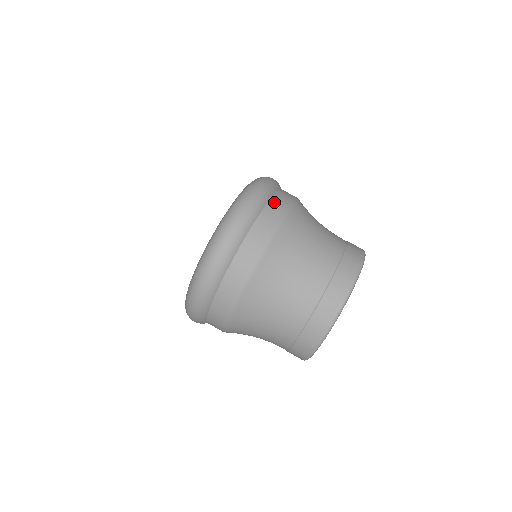
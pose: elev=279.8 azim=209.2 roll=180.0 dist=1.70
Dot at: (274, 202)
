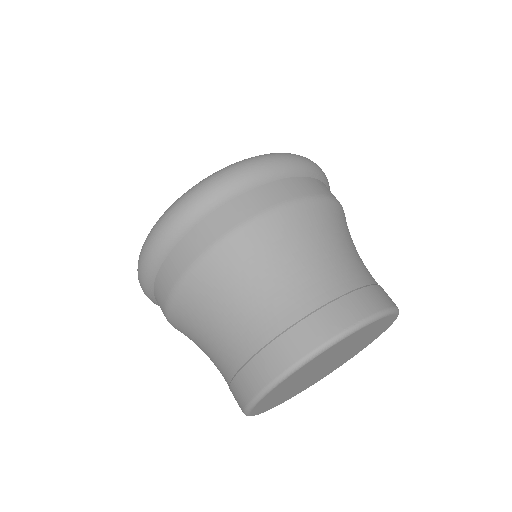
Dot at: (201, 230)
